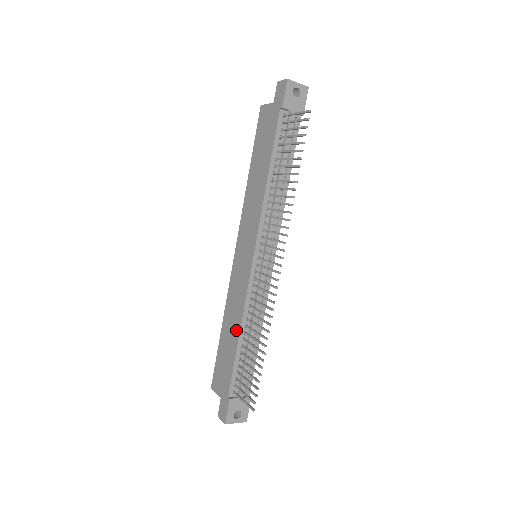
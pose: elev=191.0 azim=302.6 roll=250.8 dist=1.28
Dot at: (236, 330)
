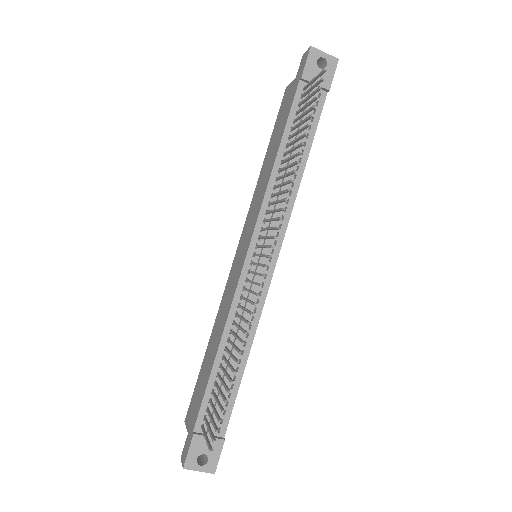
Dot at: (217, 344)
